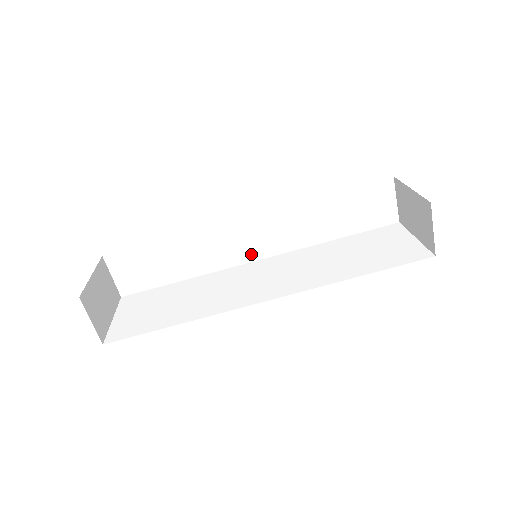
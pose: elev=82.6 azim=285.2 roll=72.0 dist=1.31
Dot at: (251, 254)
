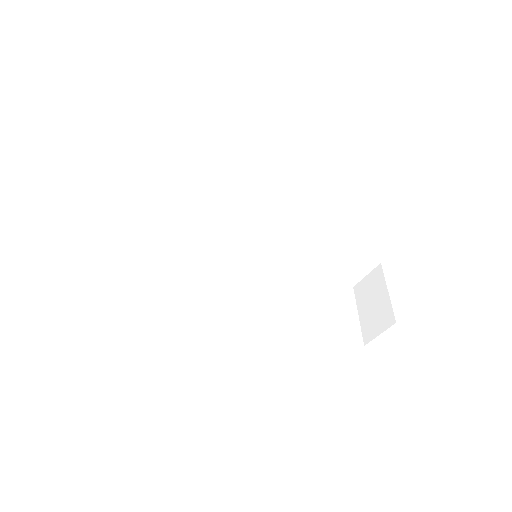
Dot at: (244, 235)
